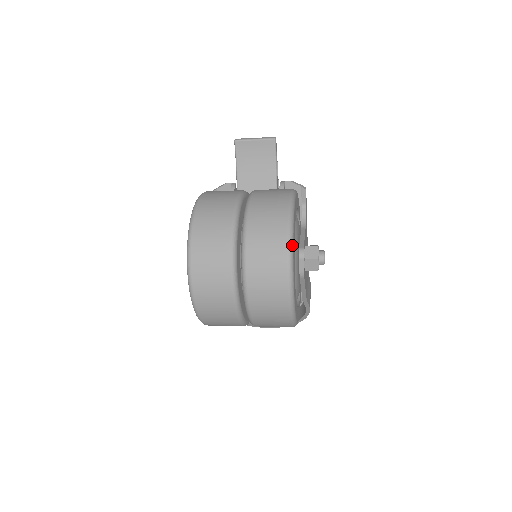
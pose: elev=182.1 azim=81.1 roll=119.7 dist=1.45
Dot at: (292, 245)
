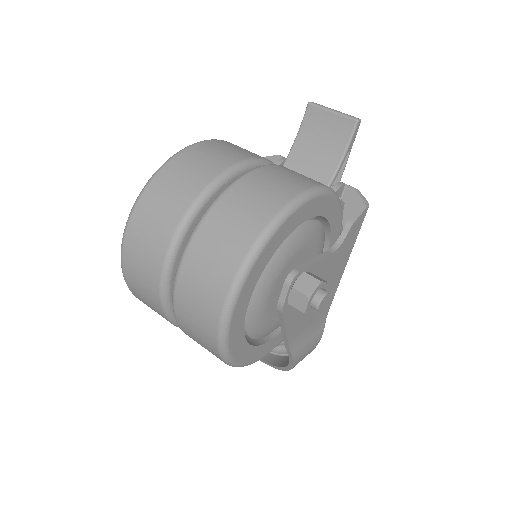
Dot at: (259, 250)
